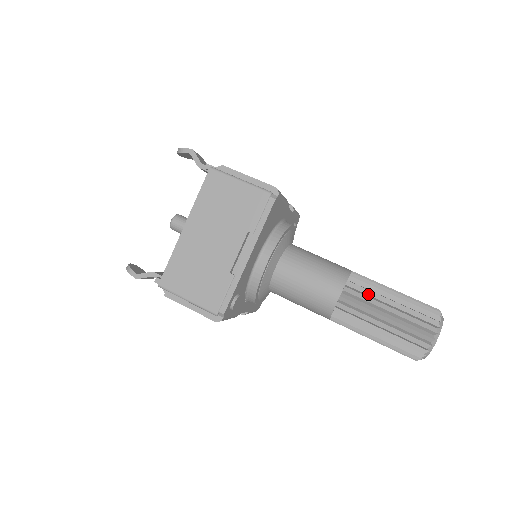
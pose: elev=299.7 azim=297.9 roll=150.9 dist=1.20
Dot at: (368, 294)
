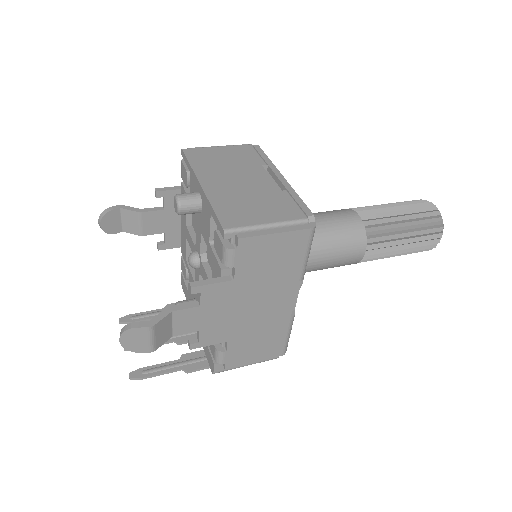
Dot at: (369, 209)
